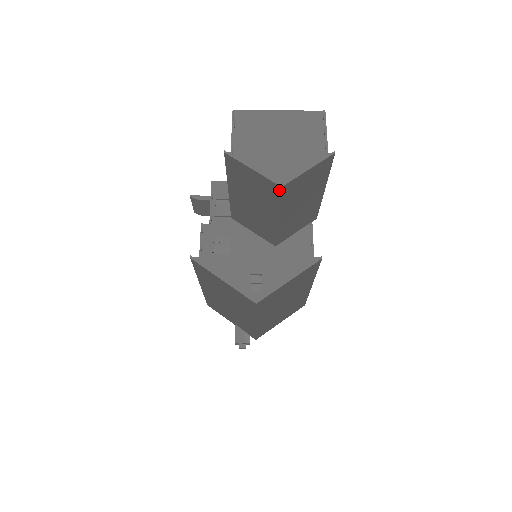
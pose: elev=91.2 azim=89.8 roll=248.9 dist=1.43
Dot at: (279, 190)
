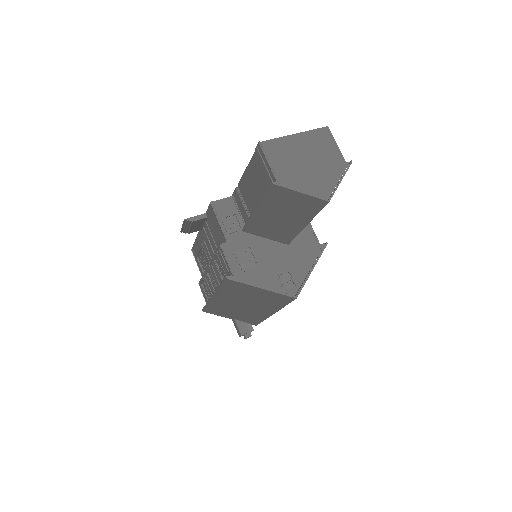
Dot at: (324, 204)
